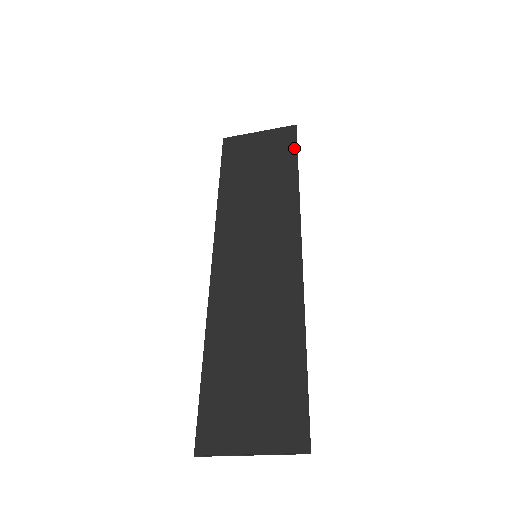
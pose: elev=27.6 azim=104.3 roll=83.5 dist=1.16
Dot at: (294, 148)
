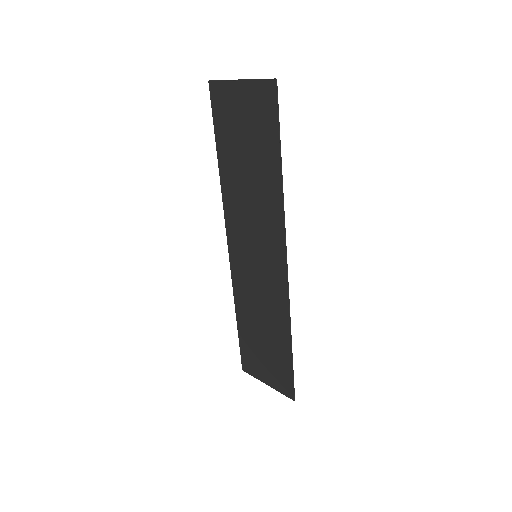
Dot at: (276, 126)
